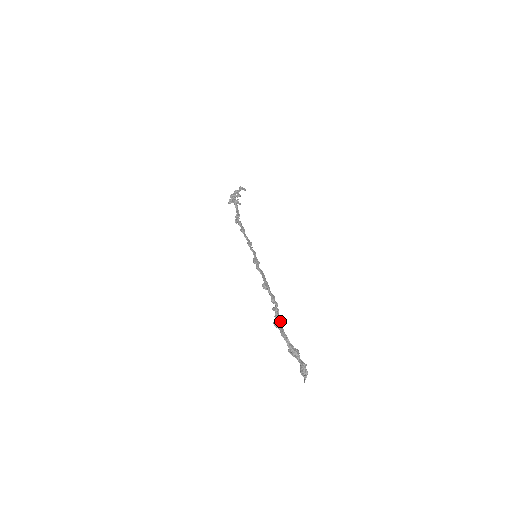
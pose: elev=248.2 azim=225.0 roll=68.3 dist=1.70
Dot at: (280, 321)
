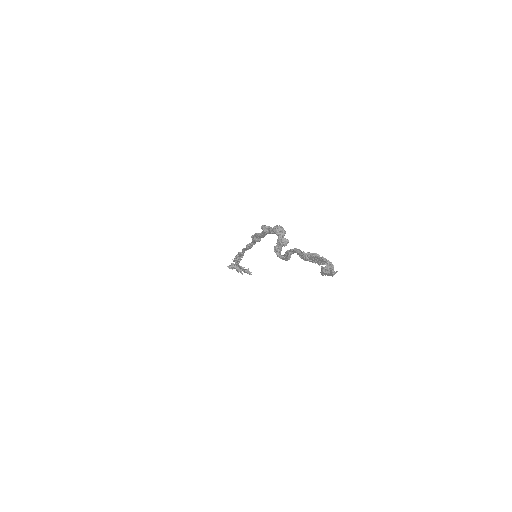
Dot at: (286, 241)
